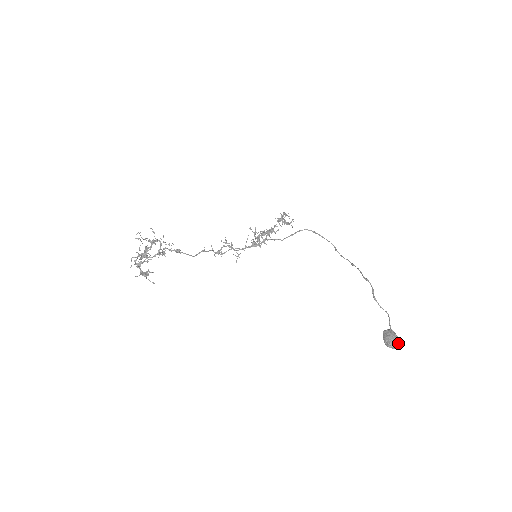
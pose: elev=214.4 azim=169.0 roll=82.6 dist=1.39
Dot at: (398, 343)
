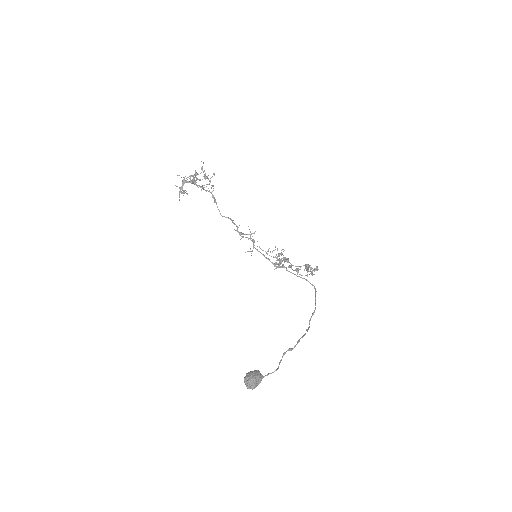
Dot at: (252, 384)
